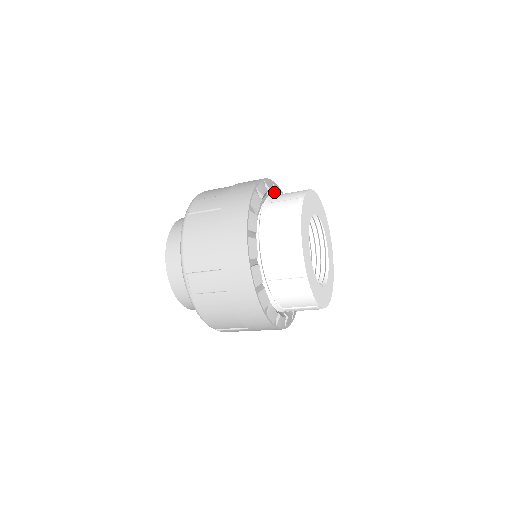
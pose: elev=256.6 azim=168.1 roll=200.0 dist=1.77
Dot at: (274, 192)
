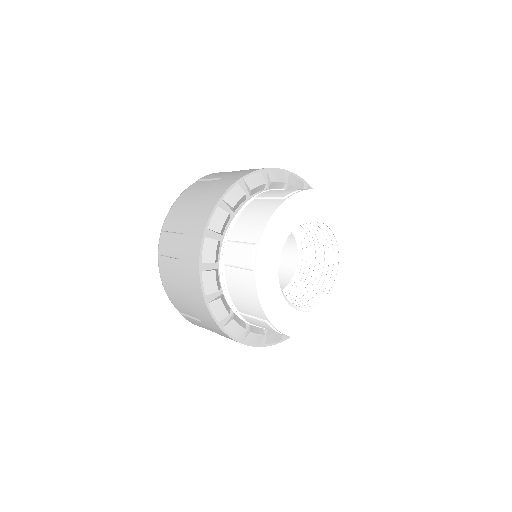
Dot at: occluded
